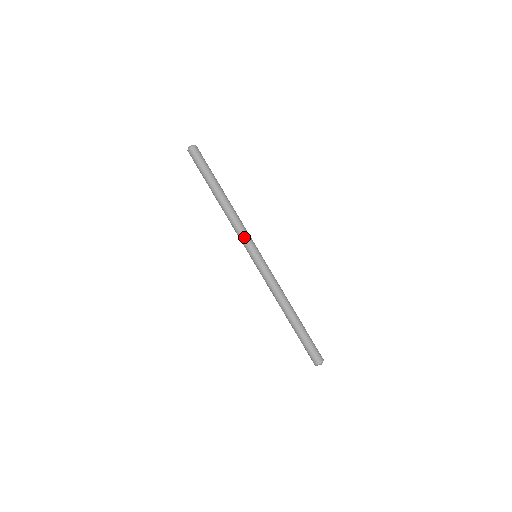
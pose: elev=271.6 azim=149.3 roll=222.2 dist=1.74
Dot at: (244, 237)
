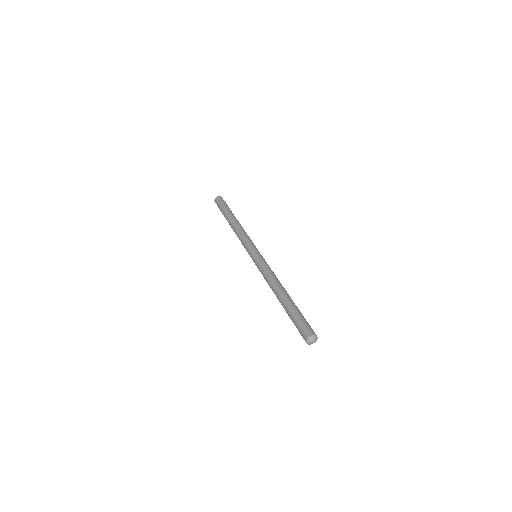
Dot at: (246, 242)
